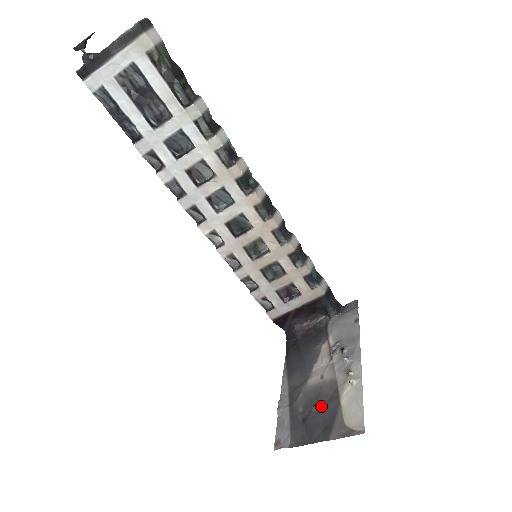
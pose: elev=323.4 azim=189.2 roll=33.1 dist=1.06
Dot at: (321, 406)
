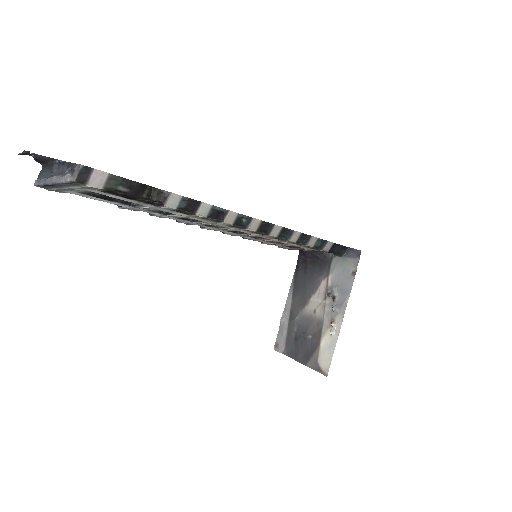
Dot at: (307, 338)
